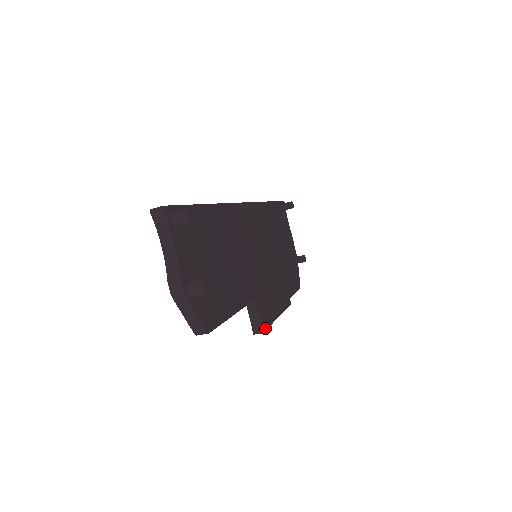
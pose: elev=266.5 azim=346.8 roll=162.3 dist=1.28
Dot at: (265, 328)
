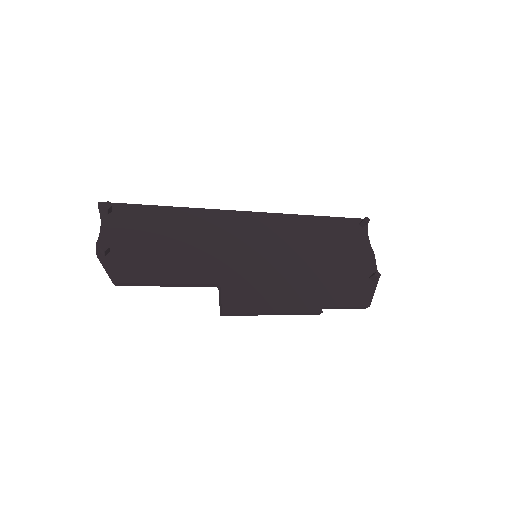
Dot at: (231, 312)
